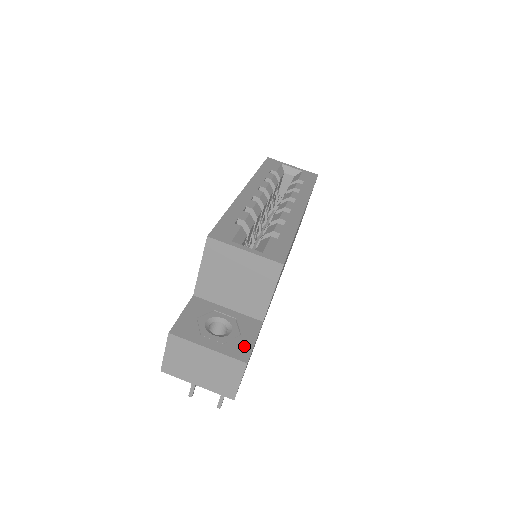
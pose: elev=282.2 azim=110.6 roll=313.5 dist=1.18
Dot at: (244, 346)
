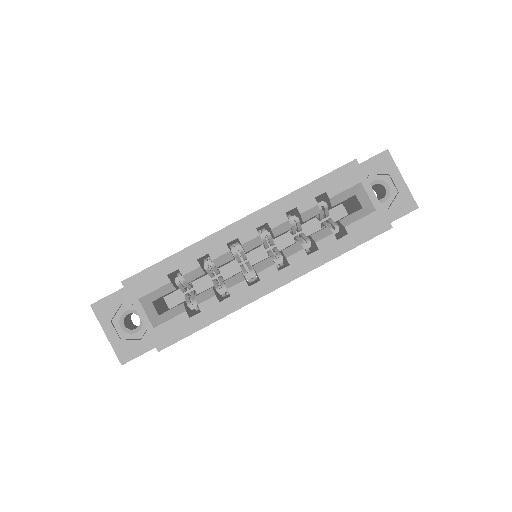
Dot at: (133, 351)
